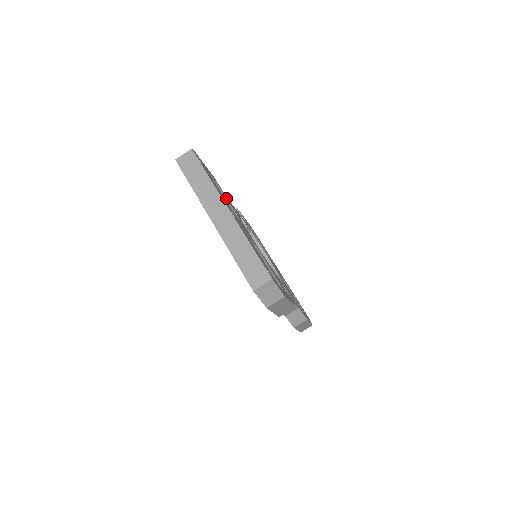
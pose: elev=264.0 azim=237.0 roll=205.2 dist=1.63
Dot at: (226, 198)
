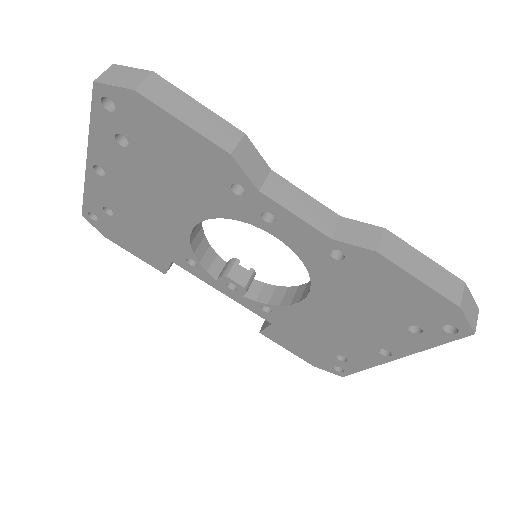
Dot at: occluded
